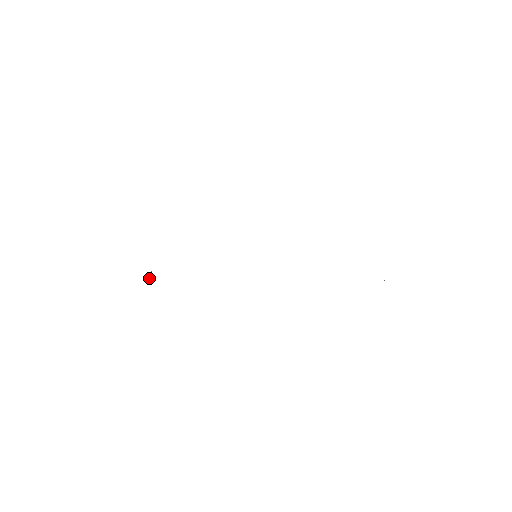
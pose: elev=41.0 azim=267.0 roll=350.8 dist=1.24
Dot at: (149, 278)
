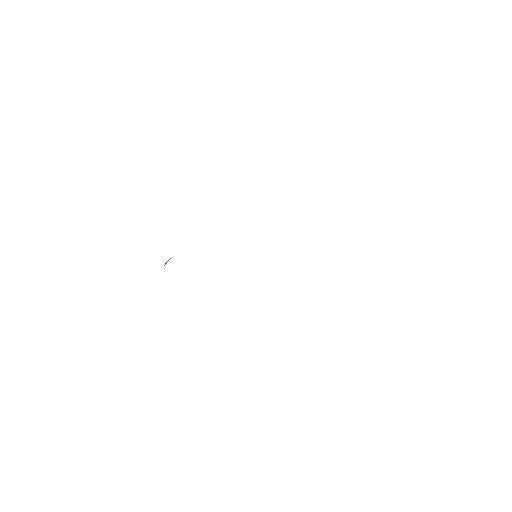
Dot at: (164, 265)
